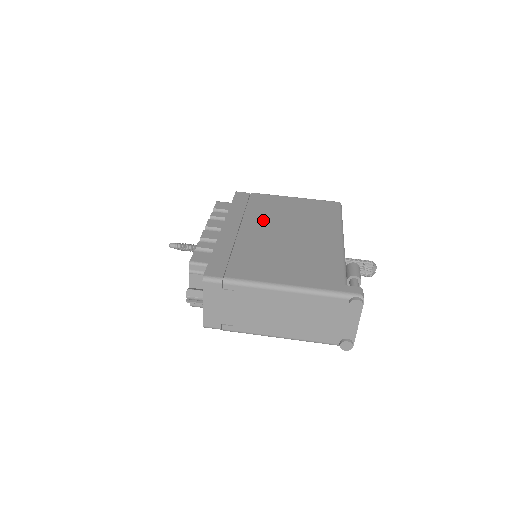
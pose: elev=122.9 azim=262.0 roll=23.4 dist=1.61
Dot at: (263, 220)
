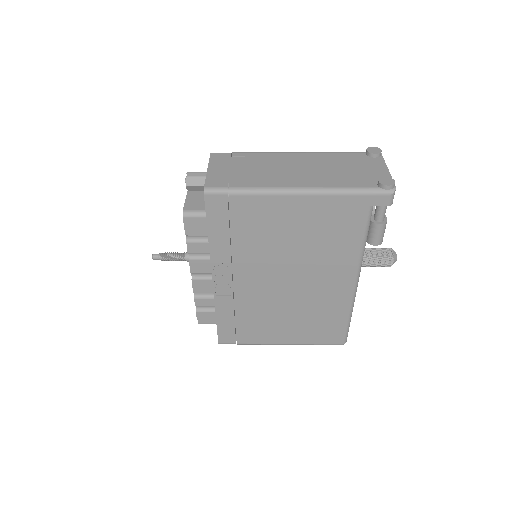
Dot at: occluded
